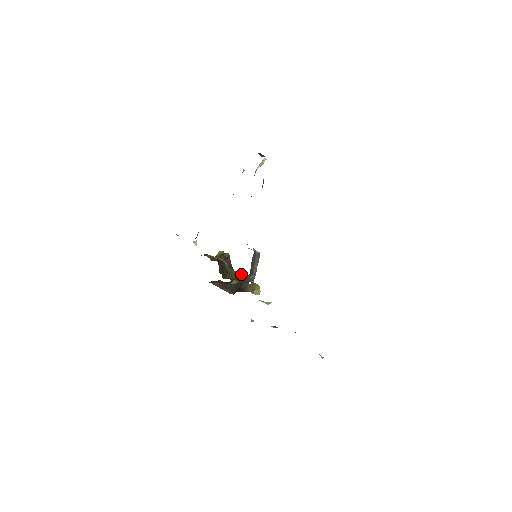
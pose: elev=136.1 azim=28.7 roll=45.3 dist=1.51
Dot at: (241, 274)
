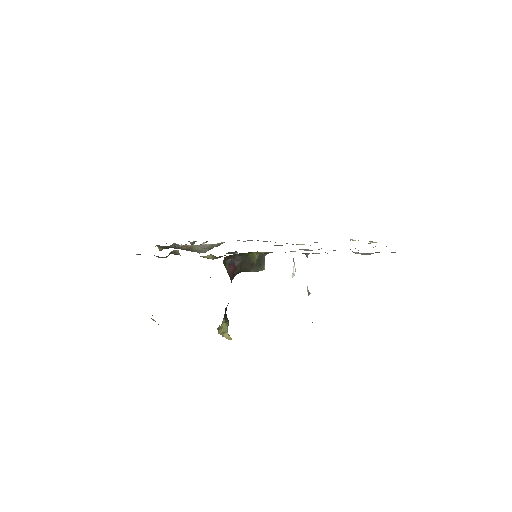
Dot at: occluded
